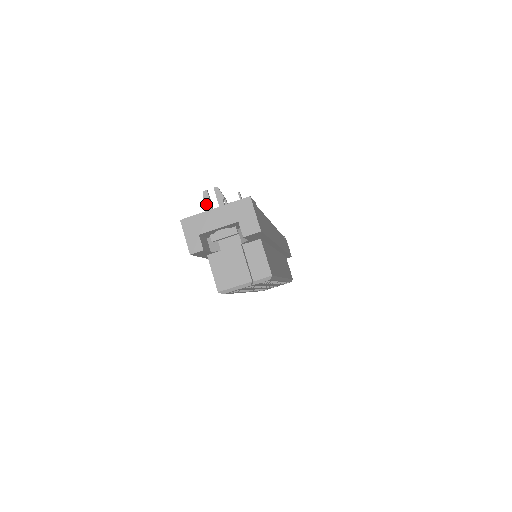
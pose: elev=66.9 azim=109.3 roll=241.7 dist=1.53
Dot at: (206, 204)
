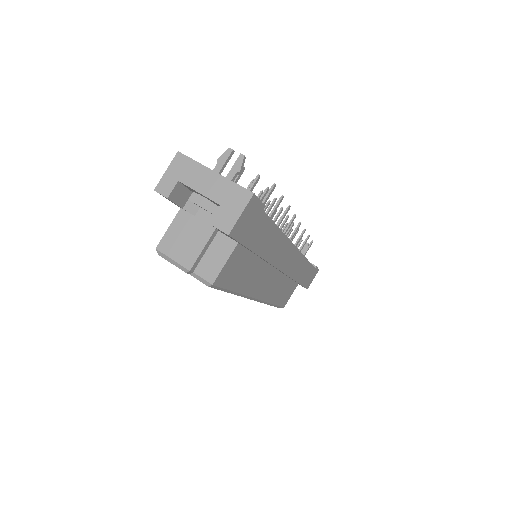
Dot at: (219, 161)
